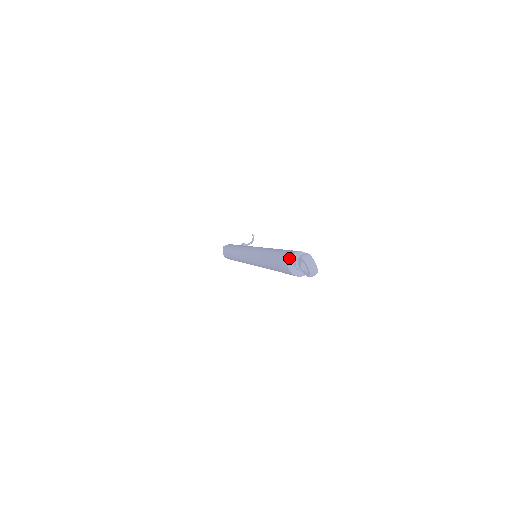
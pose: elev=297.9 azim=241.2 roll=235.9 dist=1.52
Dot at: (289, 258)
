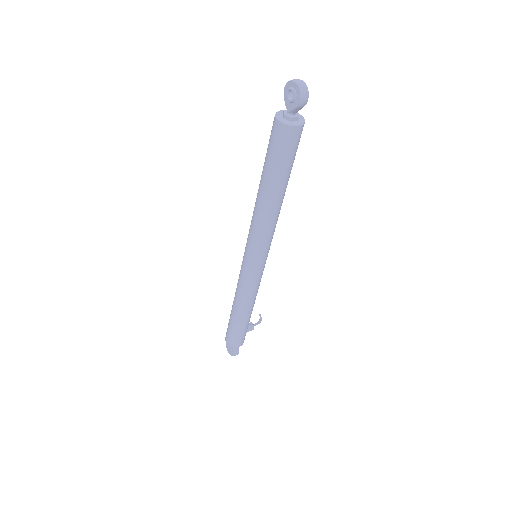
Dot at: occluded
